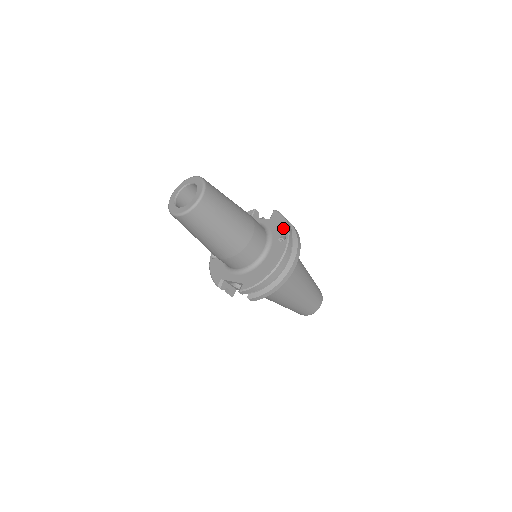
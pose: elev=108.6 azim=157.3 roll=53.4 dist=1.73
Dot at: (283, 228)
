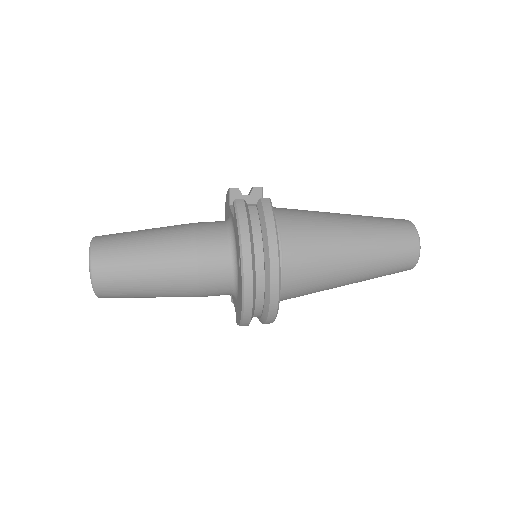
Dot at: (238, 243)
